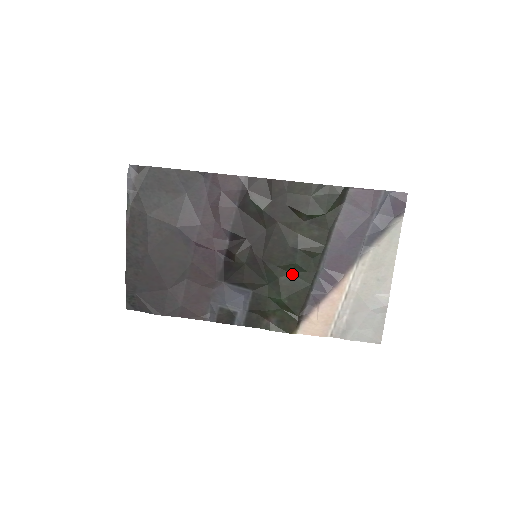
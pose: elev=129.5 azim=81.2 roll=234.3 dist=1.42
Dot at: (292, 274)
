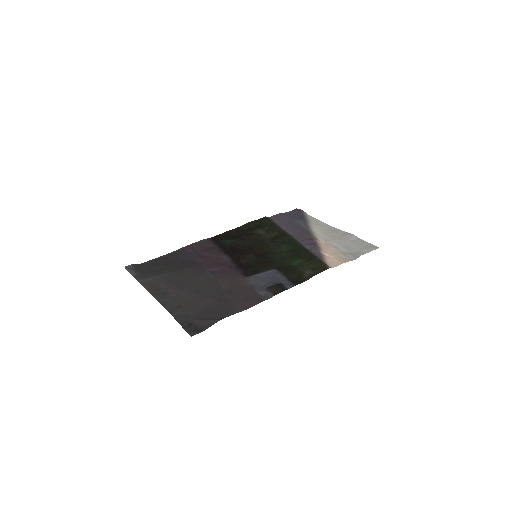
Dot at: (287, 251)
